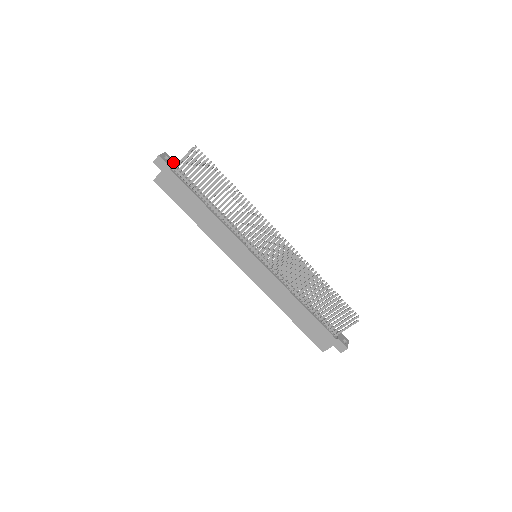
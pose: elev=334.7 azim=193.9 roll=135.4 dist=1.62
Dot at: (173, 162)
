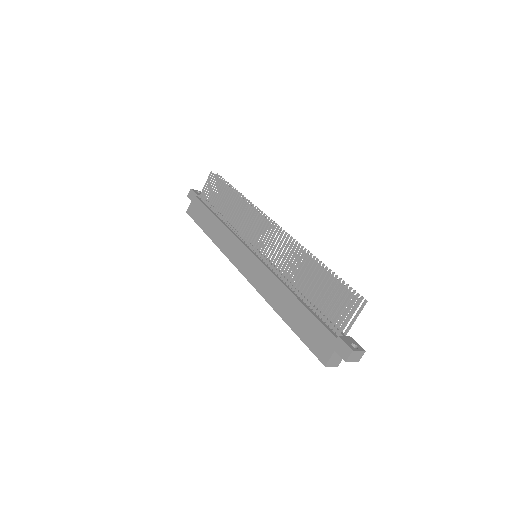
Dot at: occluded
